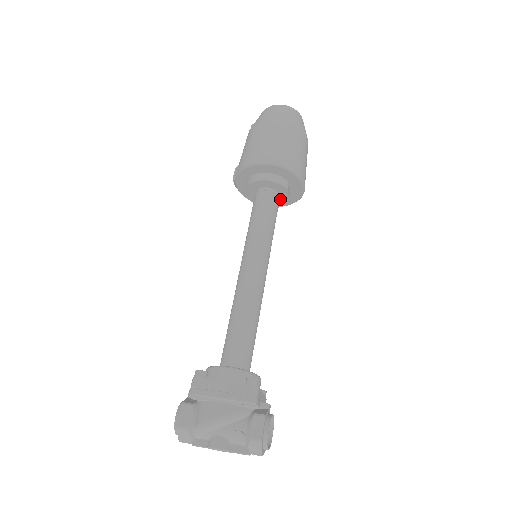
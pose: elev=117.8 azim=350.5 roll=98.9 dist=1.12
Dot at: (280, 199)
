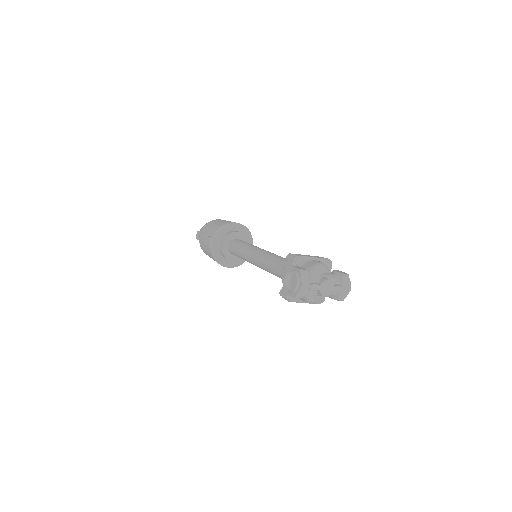
Dot at: occluded
